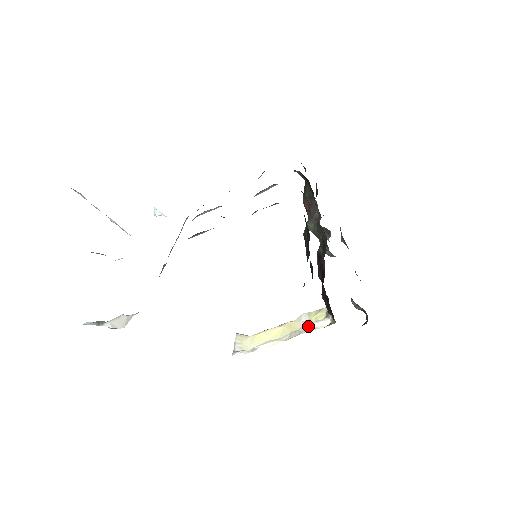
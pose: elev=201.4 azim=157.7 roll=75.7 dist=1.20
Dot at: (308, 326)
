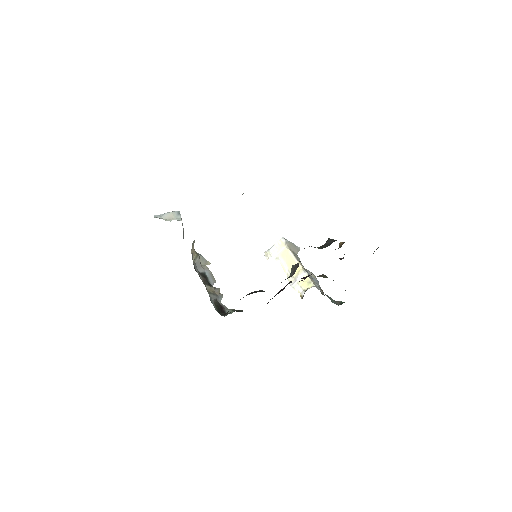
Dot at: (295, 284)
